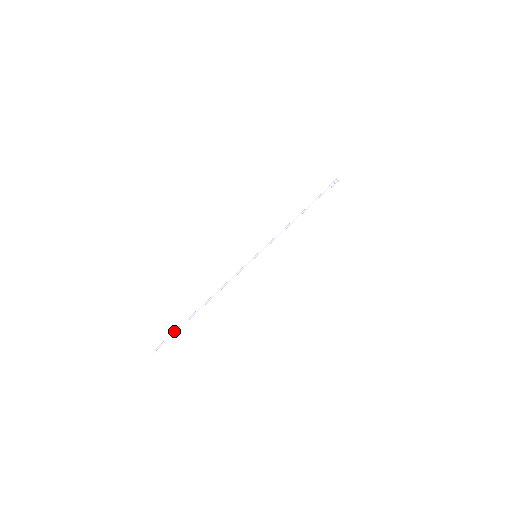
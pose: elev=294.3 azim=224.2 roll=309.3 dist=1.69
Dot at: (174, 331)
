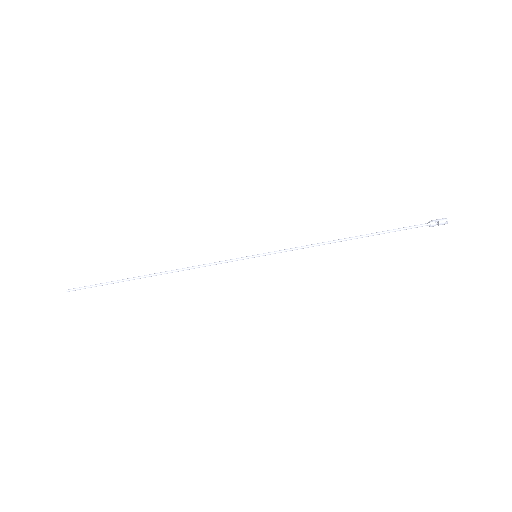
Dot at: (103, 283)
